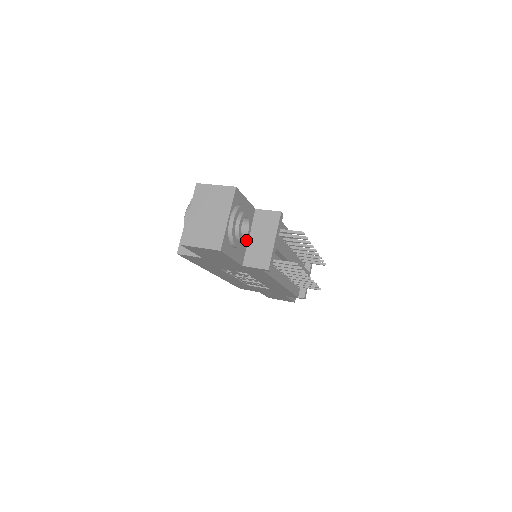
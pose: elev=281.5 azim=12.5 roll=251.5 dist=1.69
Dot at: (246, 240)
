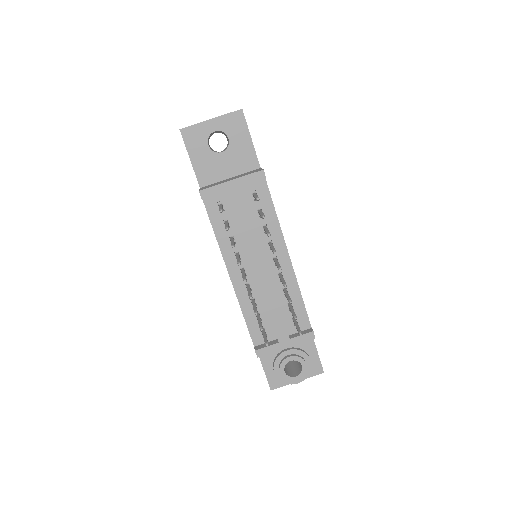
Dot at: (212, 155)
